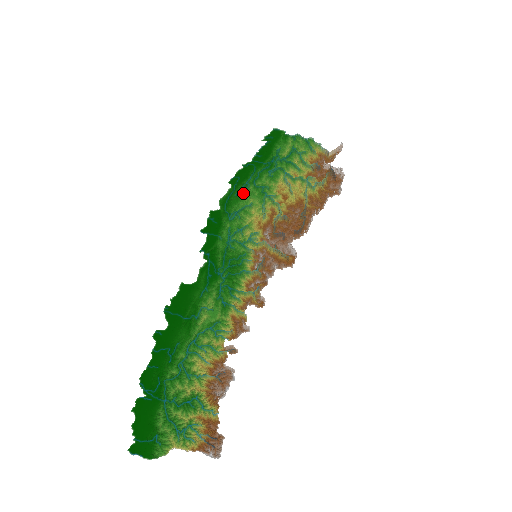
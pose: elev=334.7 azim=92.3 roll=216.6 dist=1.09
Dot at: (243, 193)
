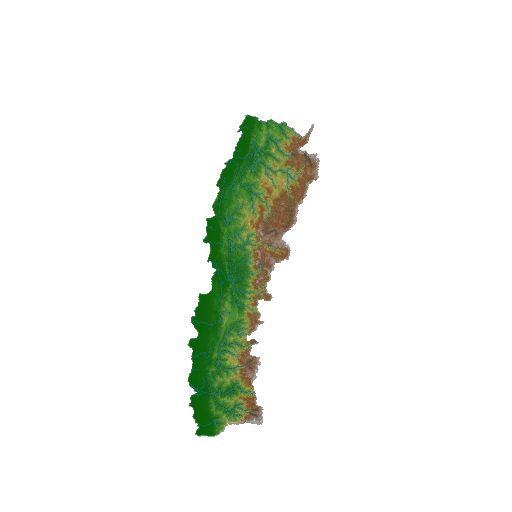
Dot at: (232, 194)
